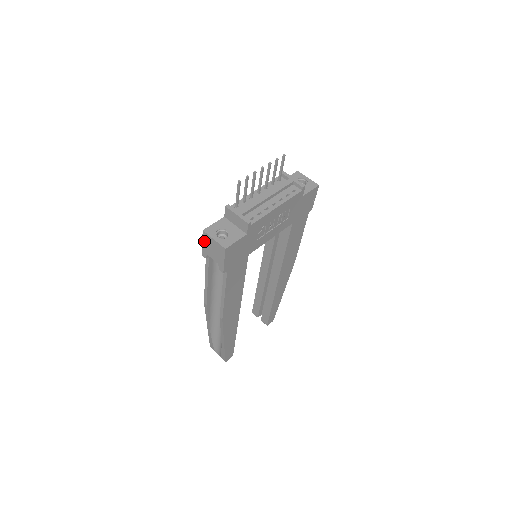
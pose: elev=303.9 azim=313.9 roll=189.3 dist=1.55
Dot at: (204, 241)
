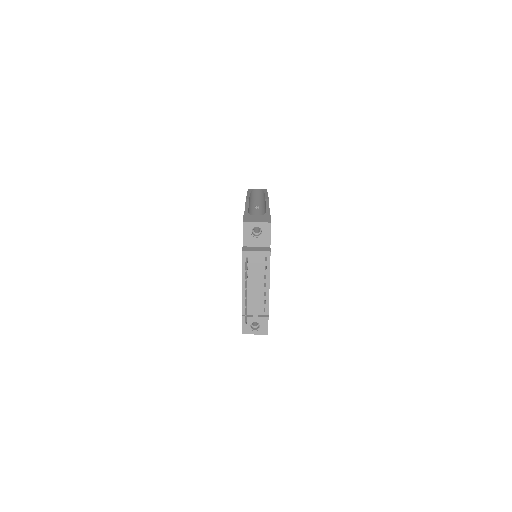
Dot at: occluded
